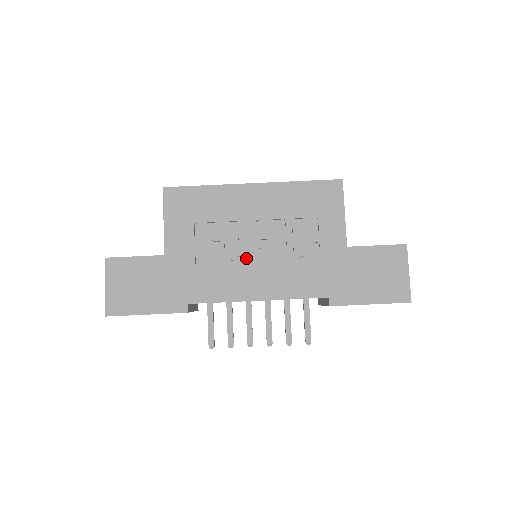
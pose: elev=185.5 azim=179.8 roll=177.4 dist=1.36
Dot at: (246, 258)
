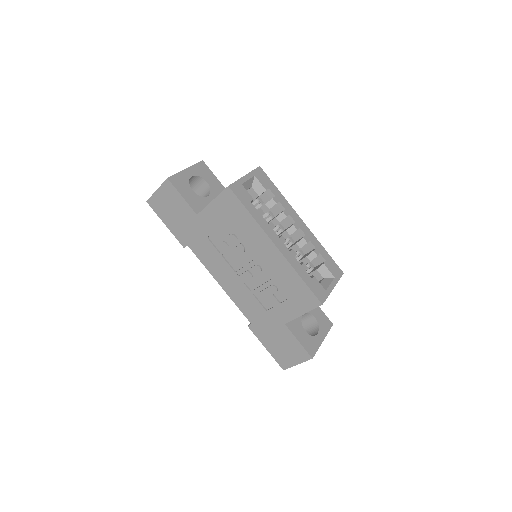
Dot at: (234, 265)
